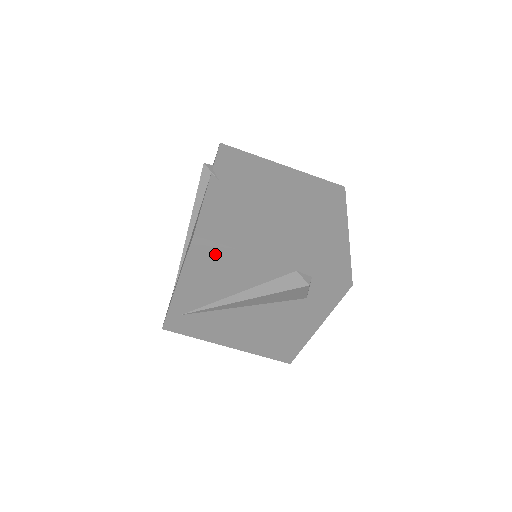
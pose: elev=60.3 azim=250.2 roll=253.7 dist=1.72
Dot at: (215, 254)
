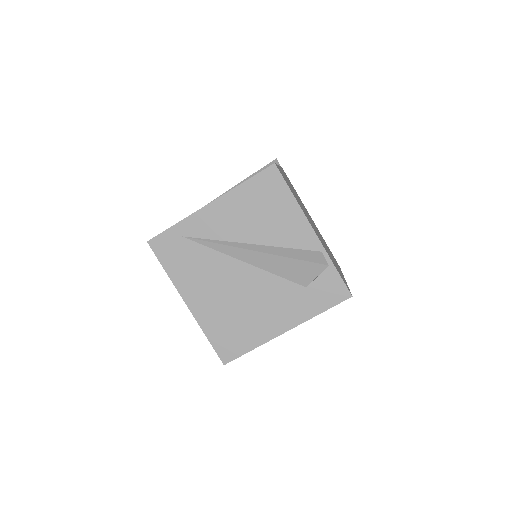
Dot at: (274, 192)
